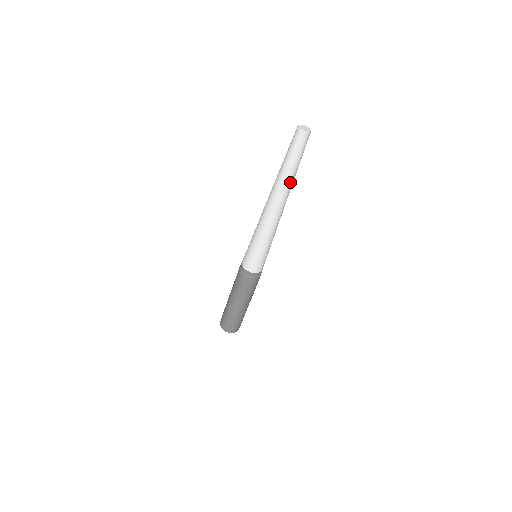
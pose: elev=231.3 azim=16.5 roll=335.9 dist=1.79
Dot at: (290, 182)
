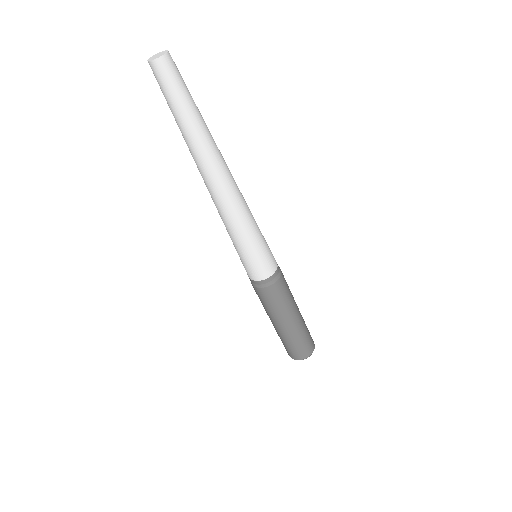
Dot at: (205, 139)
